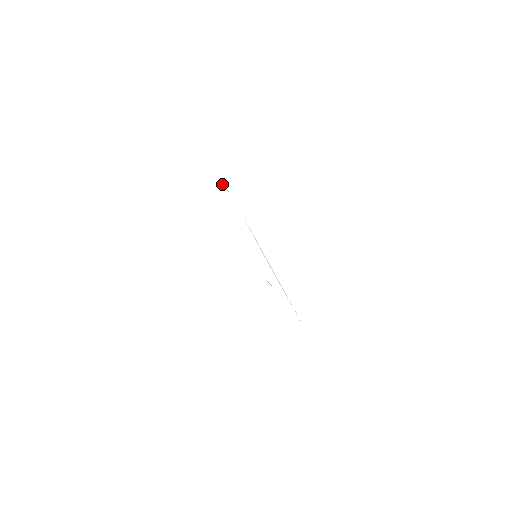
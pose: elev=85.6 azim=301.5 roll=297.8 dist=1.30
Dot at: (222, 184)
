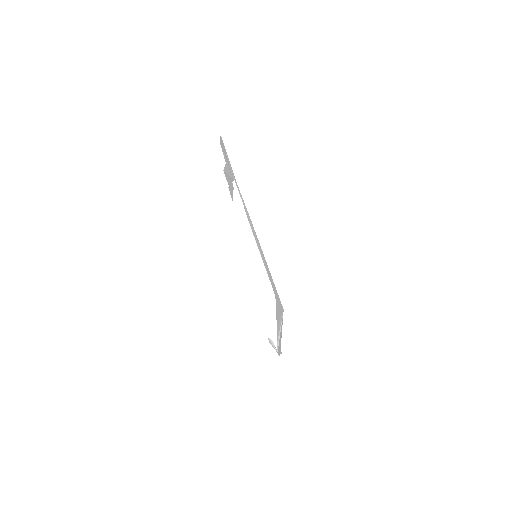
Dot at: (271, 341)
